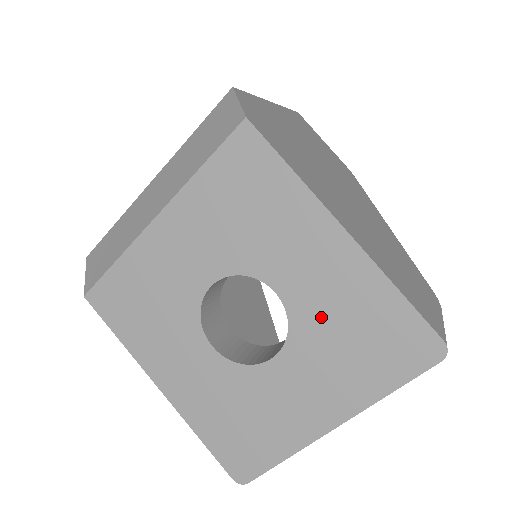
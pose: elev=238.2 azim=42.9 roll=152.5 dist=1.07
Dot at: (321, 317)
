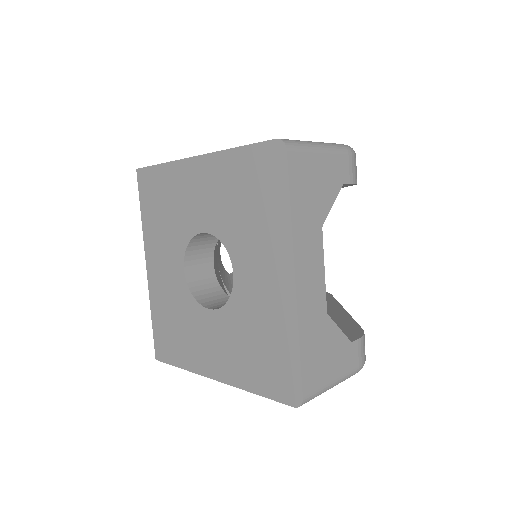
Dot at: (227, 215)
